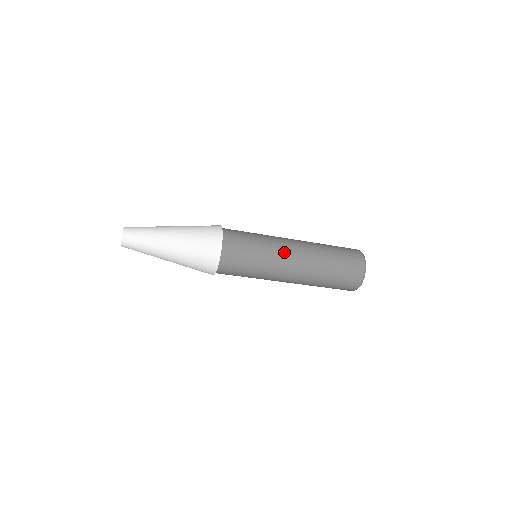
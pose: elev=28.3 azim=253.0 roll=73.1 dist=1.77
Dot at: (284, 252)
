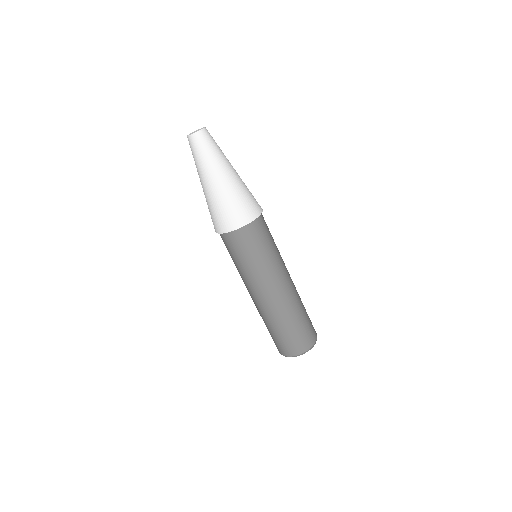
Dot at: (279, 277)
